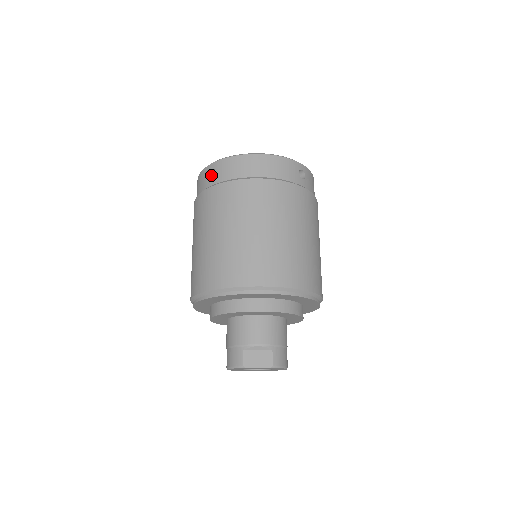
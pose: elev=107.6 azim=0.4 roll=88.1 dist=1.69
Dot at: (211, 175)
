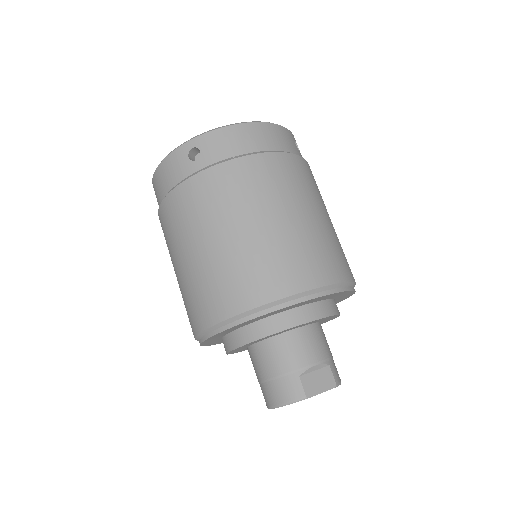
Dot at: (190, 157)
